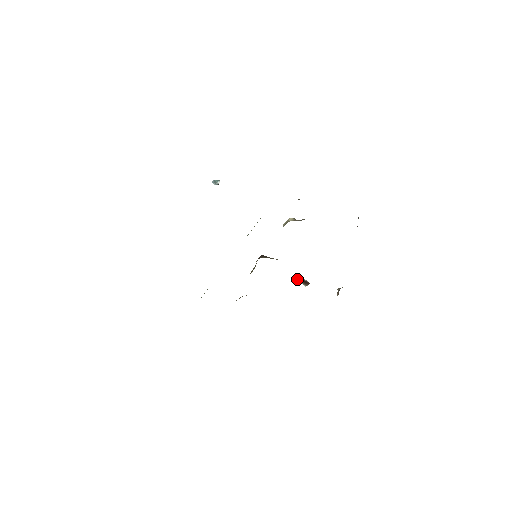
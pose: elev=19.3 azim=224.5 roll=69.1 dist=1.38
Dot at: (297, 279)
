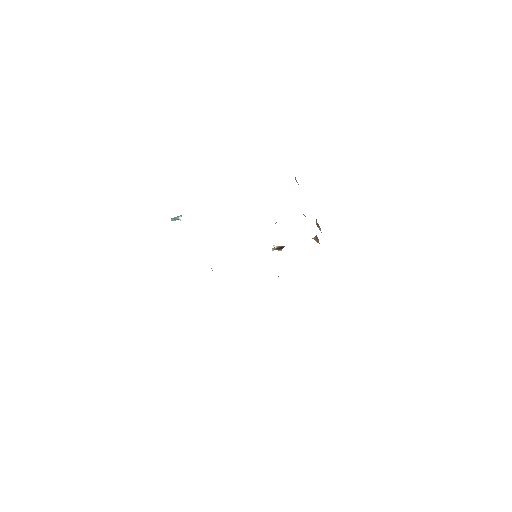
Dot at: (272, 250)
